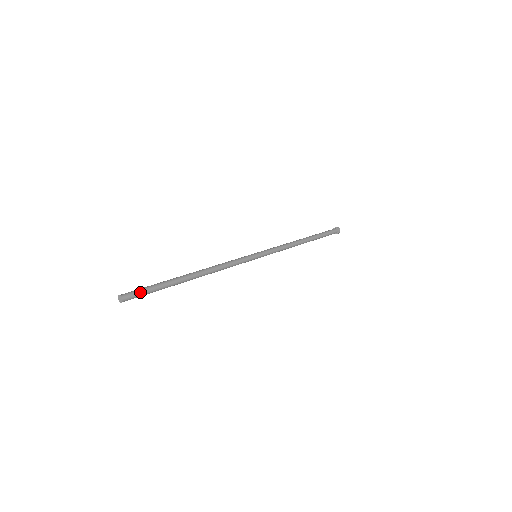
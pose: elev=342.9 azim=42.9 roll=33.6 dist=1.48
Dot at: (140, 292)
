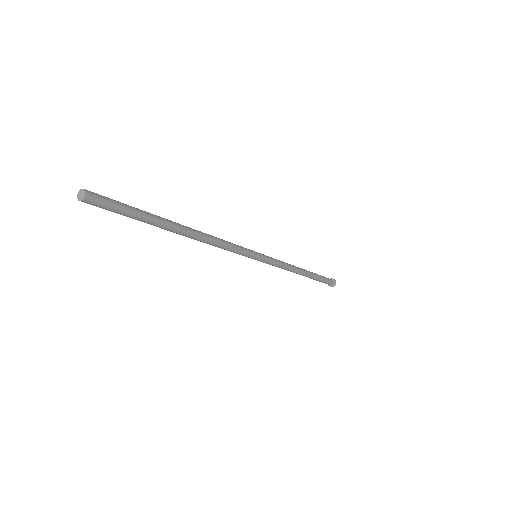
Dot at: (114, 202)
